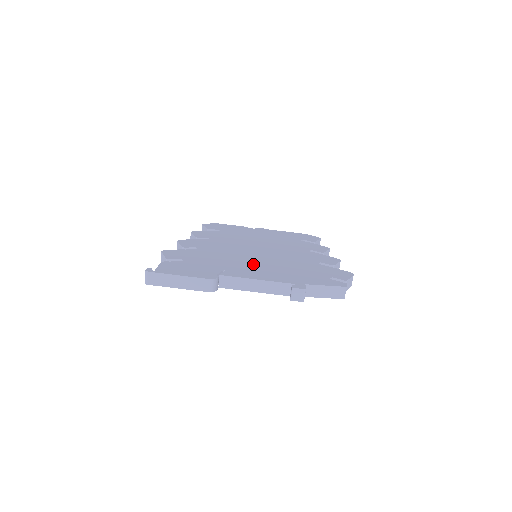
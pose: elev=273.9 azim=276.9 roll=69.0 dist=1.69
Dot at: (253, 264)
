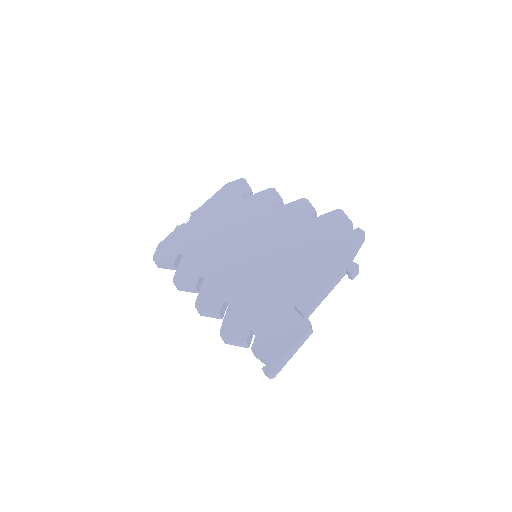
Dot at: (289, 275)
